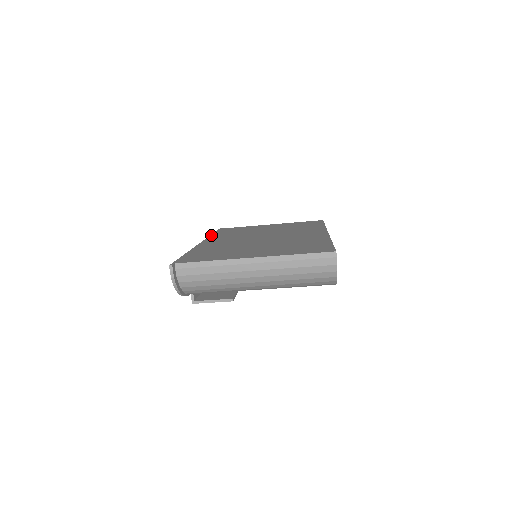
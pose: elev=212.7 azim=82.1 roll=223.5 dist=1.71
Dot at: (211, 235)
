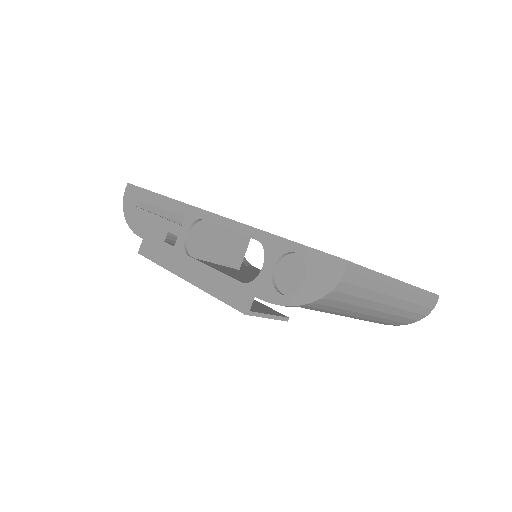
Dot at: occluded
